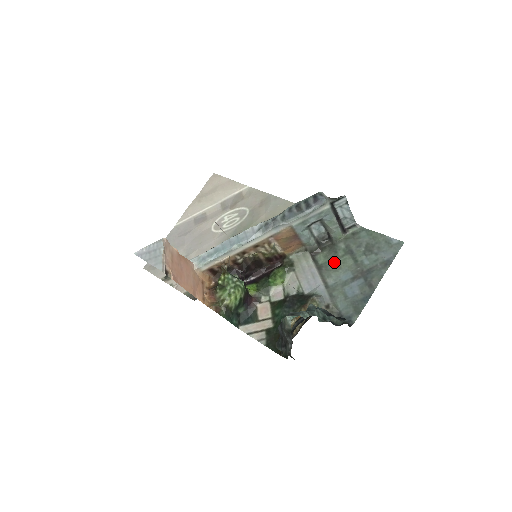
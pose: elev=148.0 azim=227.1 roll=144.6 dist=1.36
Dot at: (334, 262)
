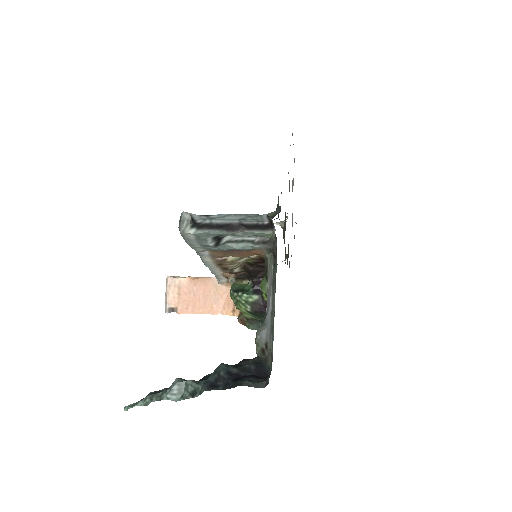
Dot at: occluded
